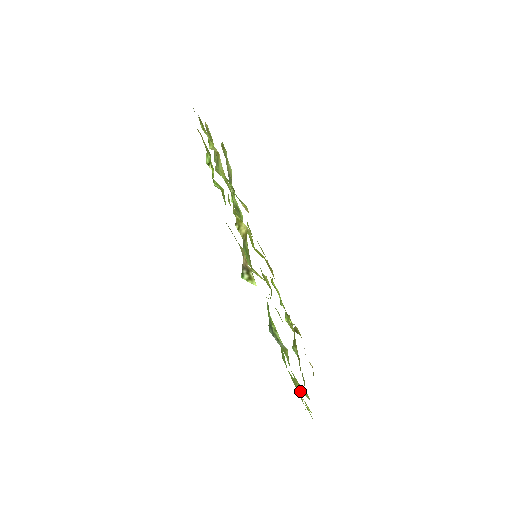
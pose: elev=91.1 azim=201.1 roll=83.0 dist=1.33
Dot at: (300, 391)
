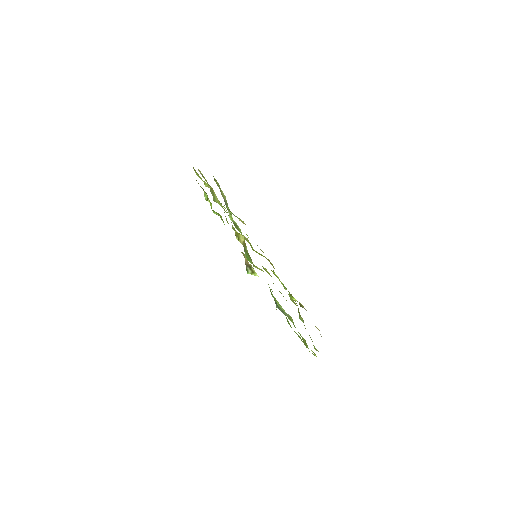
Dot at: (306, 344)
